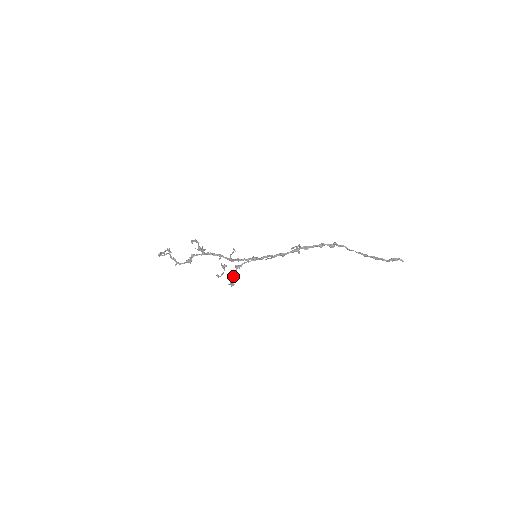
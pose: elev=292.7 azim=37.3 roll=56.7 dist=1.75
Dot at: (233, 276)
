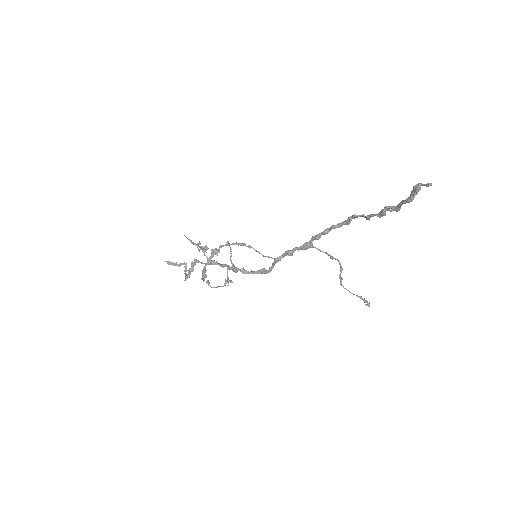
Dot at: (206, 265)
